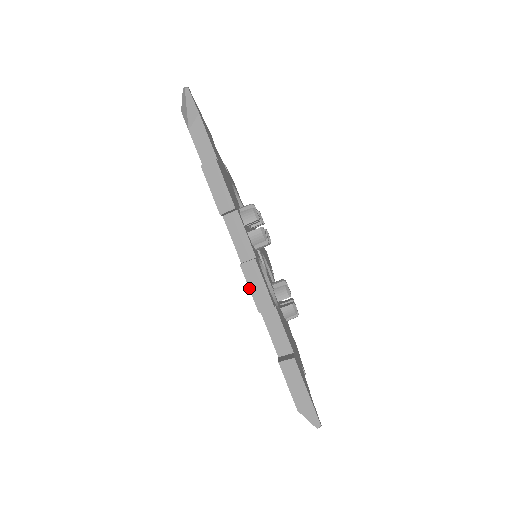
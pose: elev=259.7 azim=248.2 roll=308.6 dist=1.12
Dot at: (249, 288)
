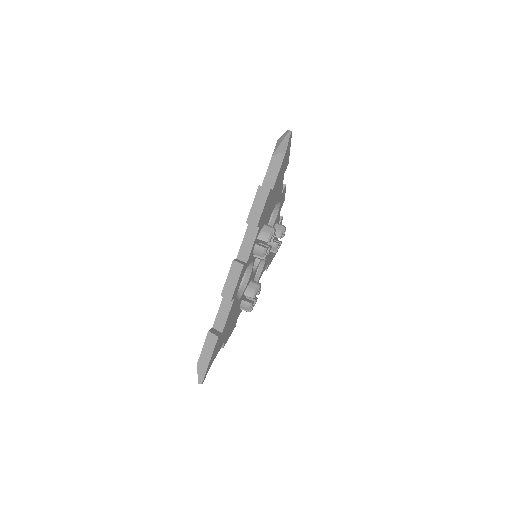
Dot at: (227, 277)
